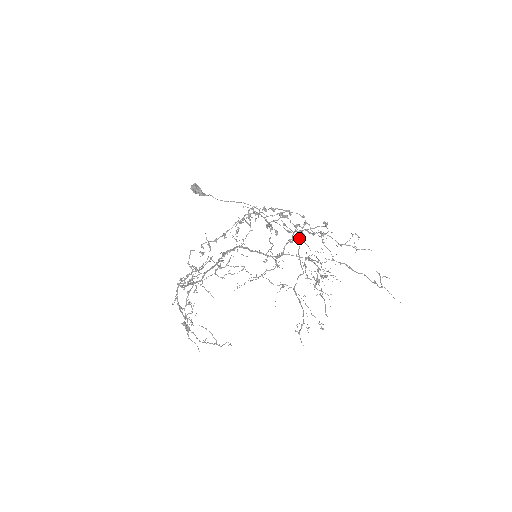
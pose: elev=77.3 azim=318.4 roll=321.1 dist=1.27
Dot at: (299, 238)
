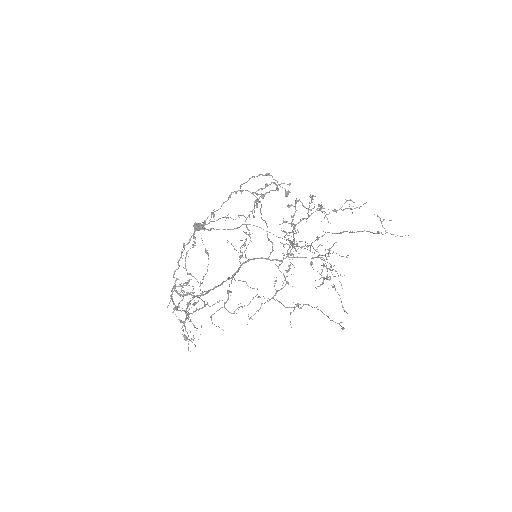
Dot at: (304, 248)
